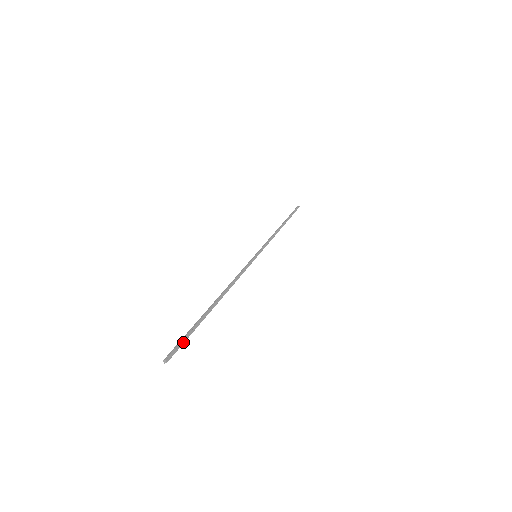
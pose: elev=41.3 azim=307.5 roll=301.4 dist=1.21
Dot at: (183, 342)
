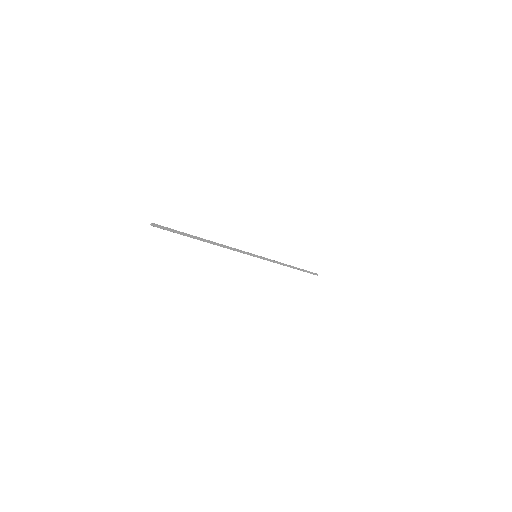
Dot at: (169, 228)
